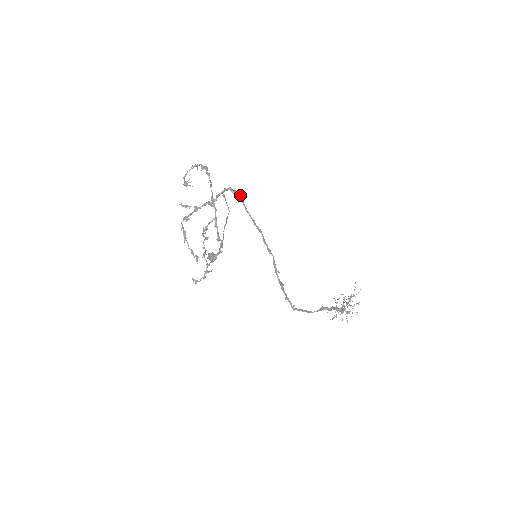
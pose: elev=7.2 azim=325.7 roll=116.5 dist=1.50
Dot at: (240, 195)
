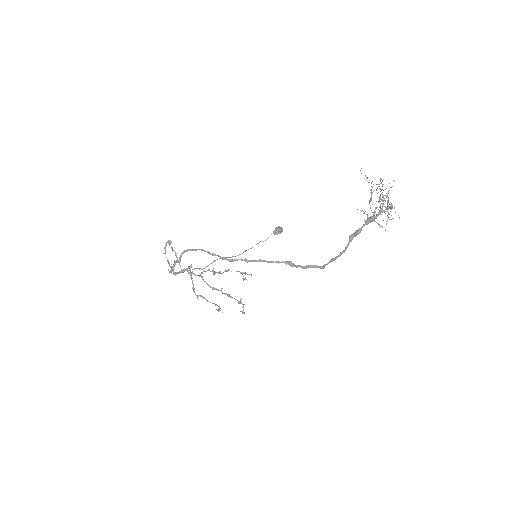
Dot at: (188, 250)
